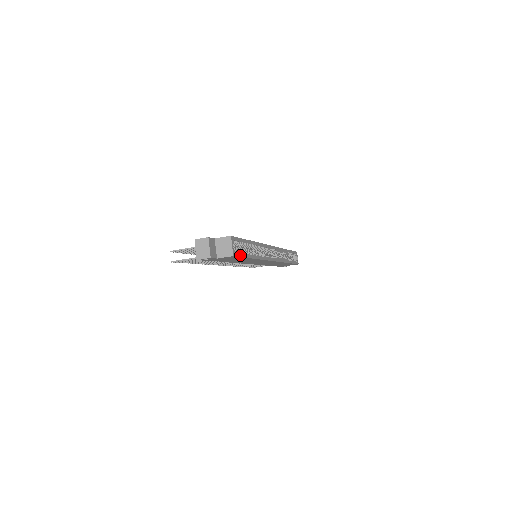
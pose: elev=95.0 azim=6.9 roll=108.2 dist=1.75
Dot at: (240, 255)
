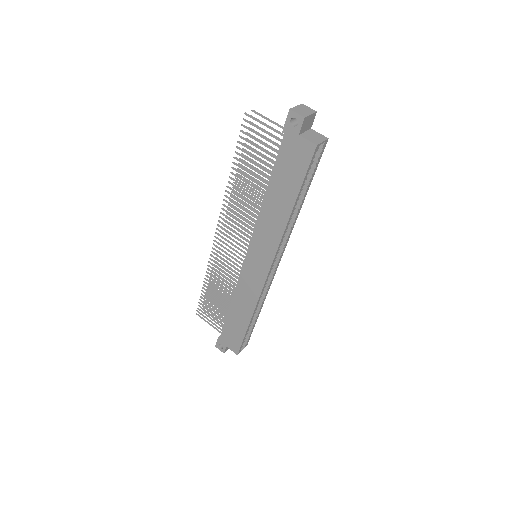
Dot at: (309, 166)
